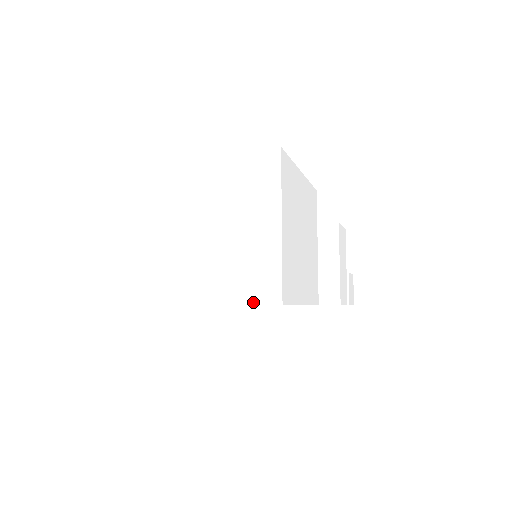
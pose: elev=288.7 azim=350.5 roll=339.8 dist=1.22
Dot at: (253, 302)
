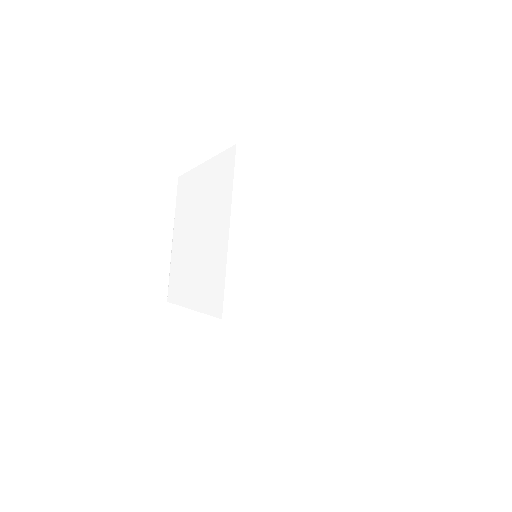
Dot at: (362, 320)
